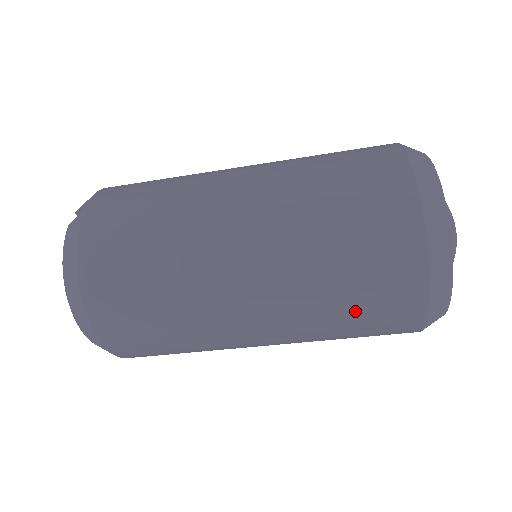
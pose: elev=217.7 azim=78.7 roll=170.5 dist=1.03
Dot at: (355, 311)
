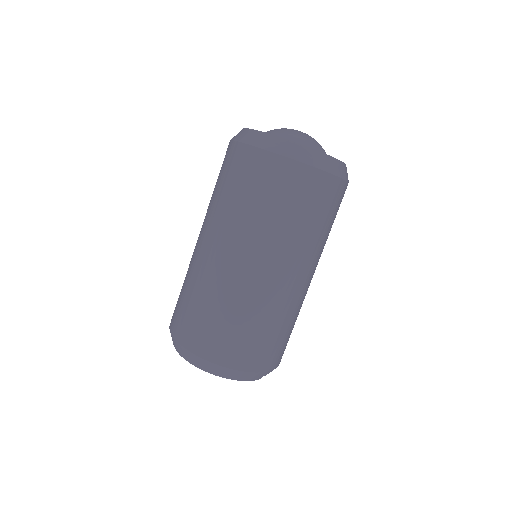
Dot at: (243, 191)
